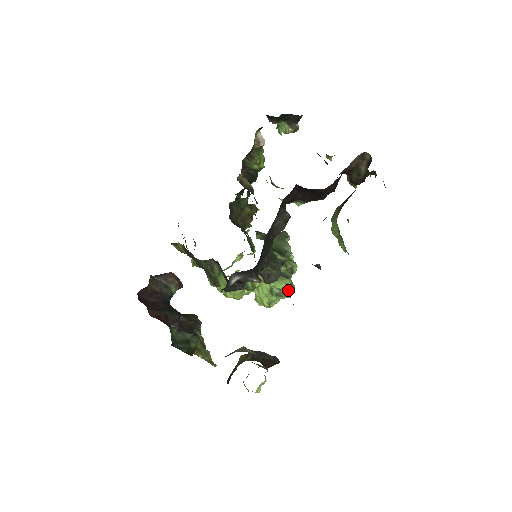
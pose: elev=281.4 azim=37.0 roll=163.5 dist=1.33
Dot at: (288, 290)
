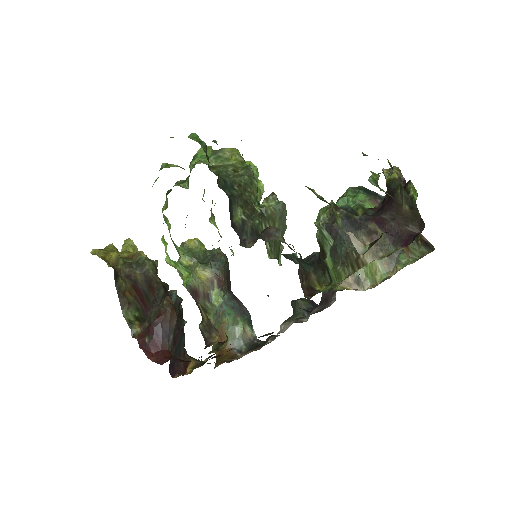
Dot at: occluded
